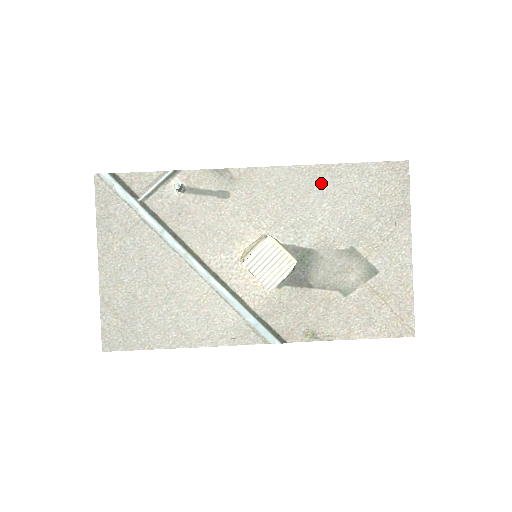
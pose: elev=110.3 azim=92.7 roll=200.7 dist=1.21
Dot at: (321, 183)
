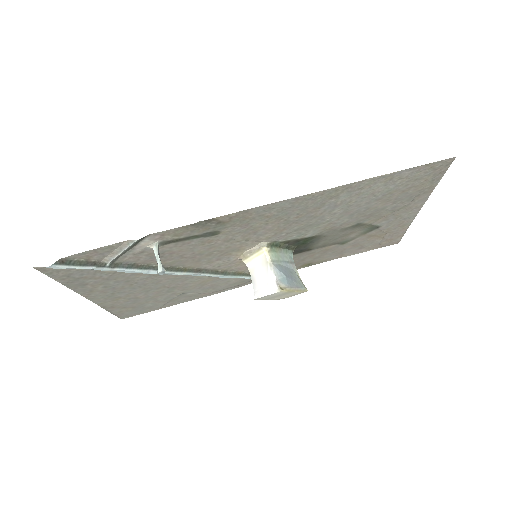
Dot at: (335, 199)
